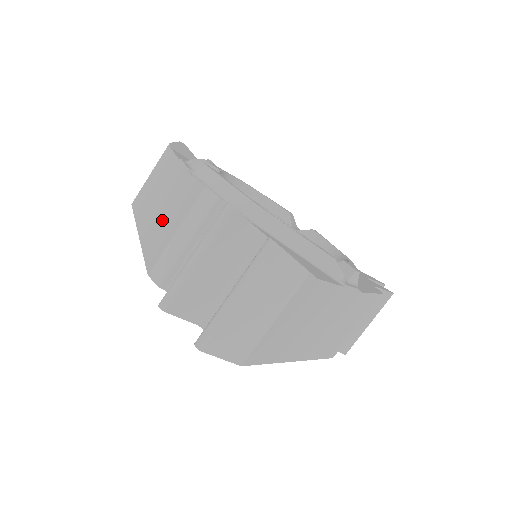
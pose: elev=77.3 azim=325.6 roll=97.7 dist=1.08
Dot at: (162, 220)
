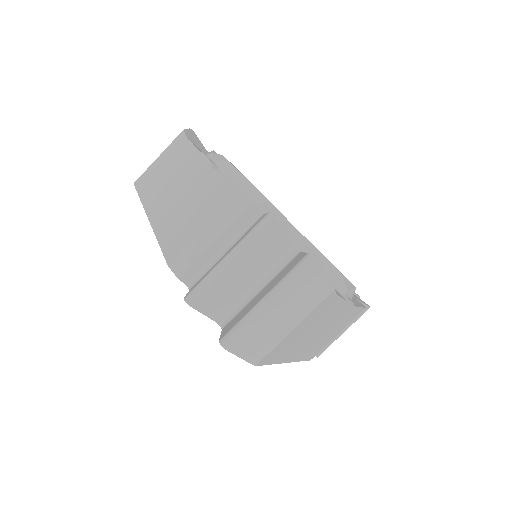
Dot at: (182, 211)
